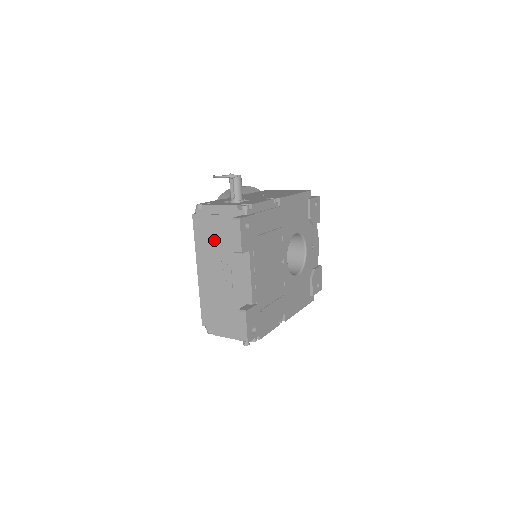
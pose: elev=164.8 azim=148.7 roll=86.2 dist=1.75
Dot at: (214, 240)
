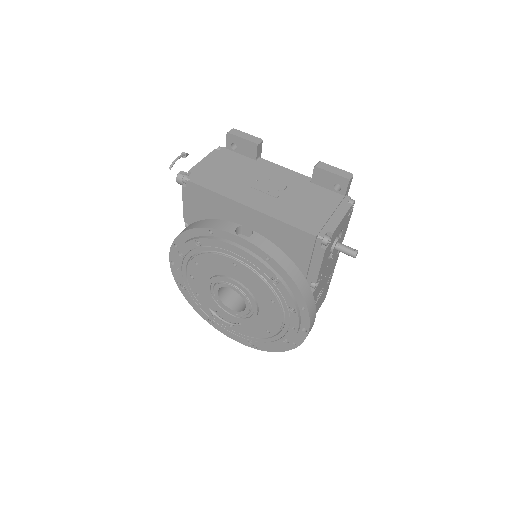
Dot at: (229, 176)
